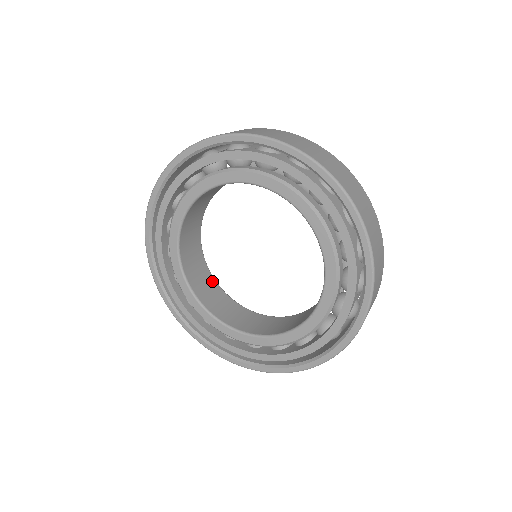
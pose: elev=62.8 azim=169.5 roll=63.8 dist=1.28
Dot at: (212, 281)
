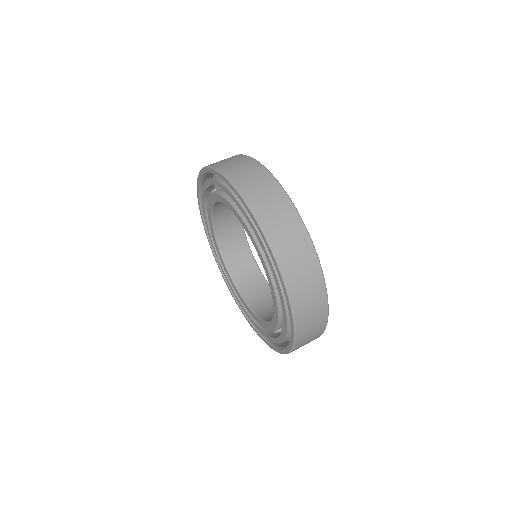
Dot at: (253, 265)
